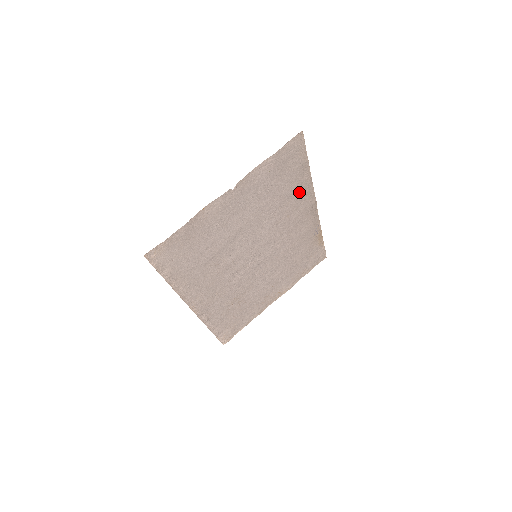
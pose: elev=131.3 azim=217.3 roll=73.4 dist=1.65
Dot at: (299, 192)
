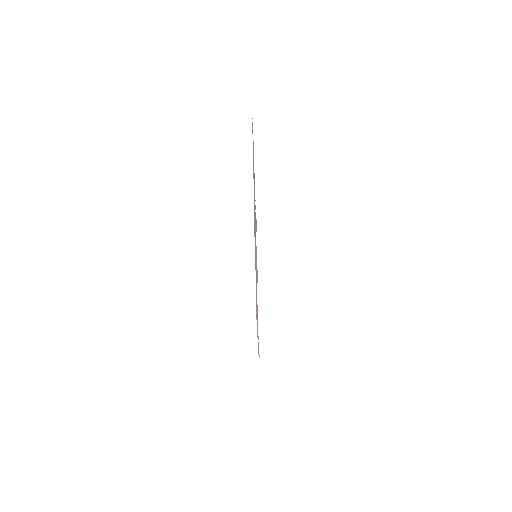
Dot at: occluded
